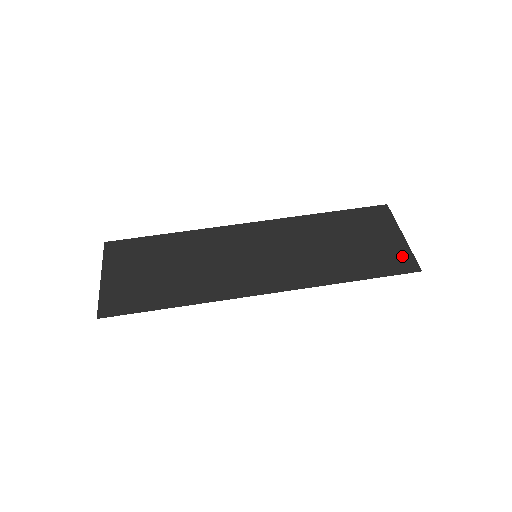
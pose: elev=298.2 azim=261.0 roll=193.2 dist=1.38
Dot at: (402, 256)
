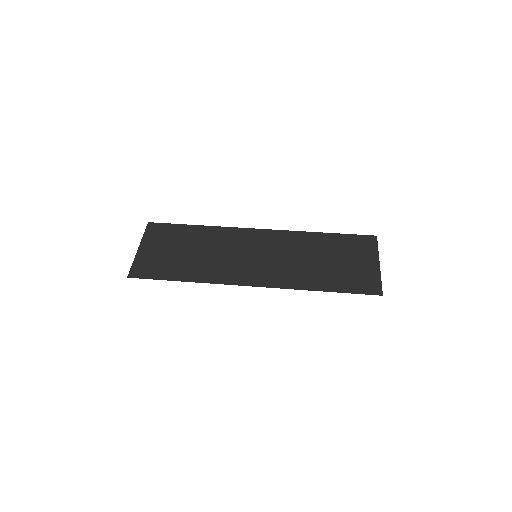
Dot at: (371, 280)
